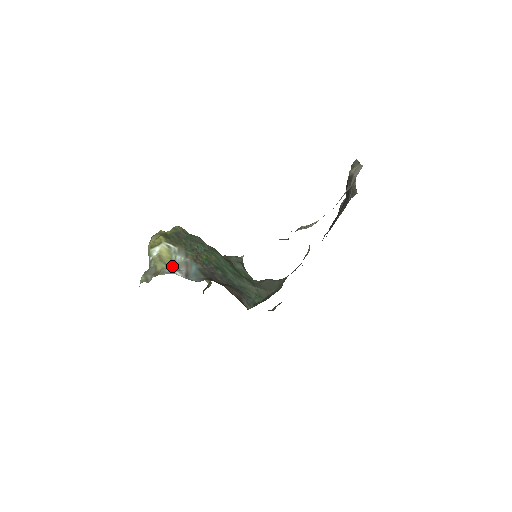
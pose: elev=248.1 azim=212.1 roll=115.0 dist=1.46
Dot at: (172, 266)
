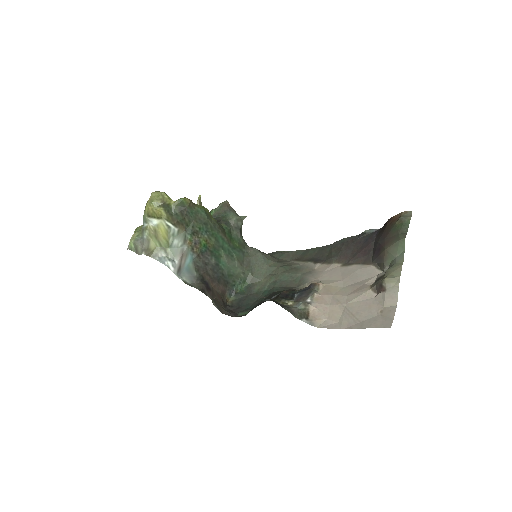
Dot at: (167, 251)
